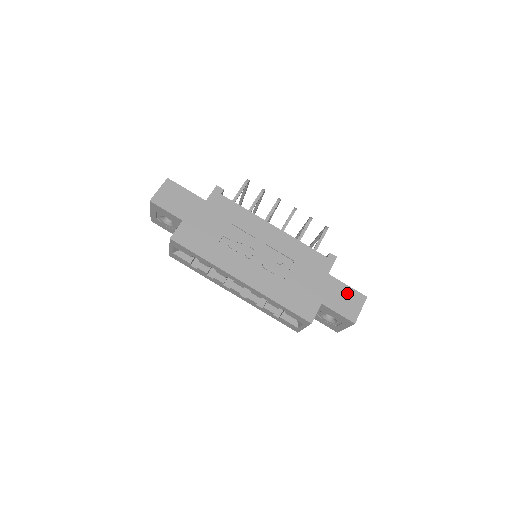
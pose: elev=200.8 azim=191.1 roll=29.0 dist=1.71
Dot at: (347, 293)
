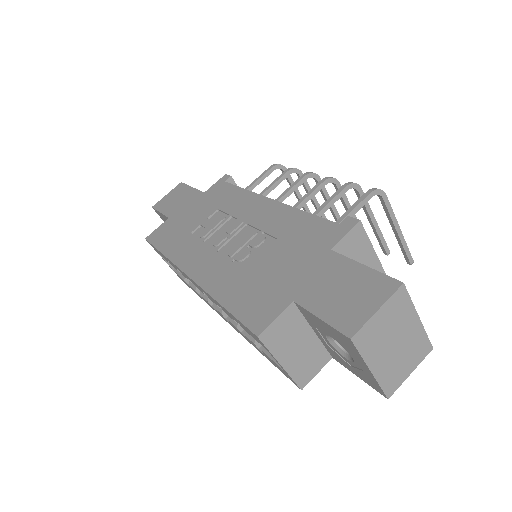
Dot at: (356, 279)
